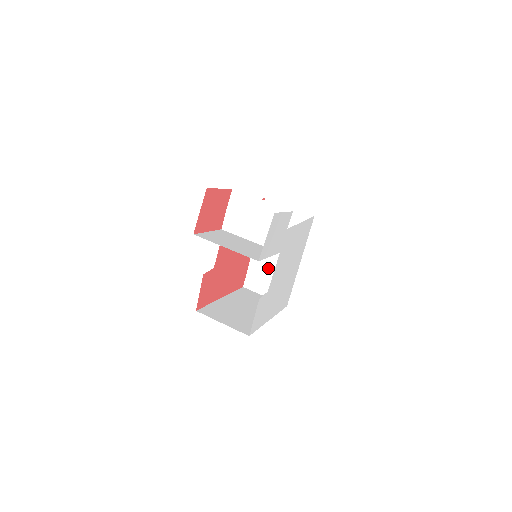
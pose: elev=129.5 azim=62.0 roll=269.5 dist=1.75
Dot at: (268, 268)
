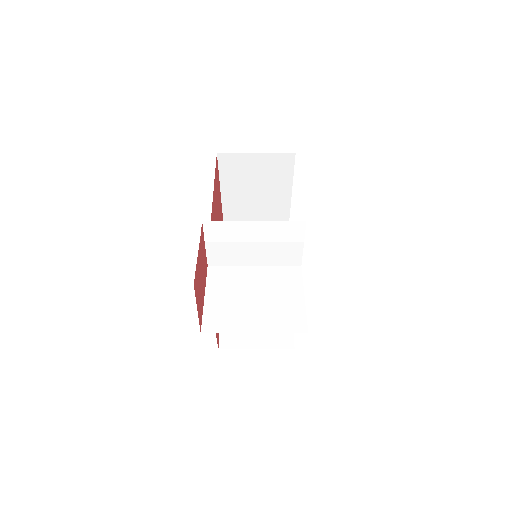
Dot at: occluded
